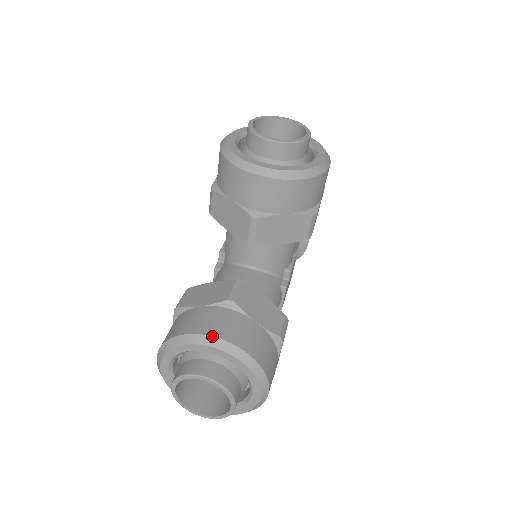
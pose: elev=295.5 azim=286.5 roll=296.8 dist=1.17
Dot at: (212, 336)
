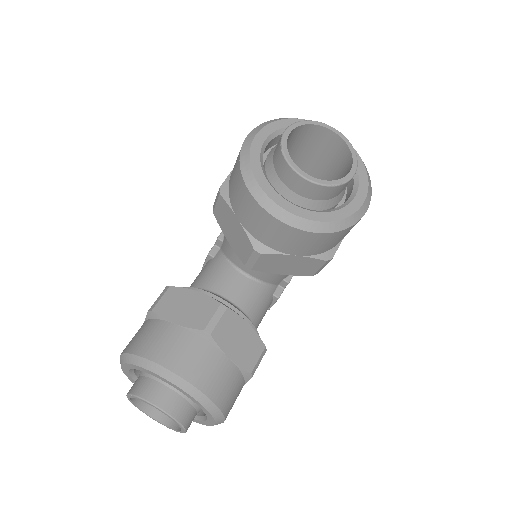
Dot at: (175, 374)
